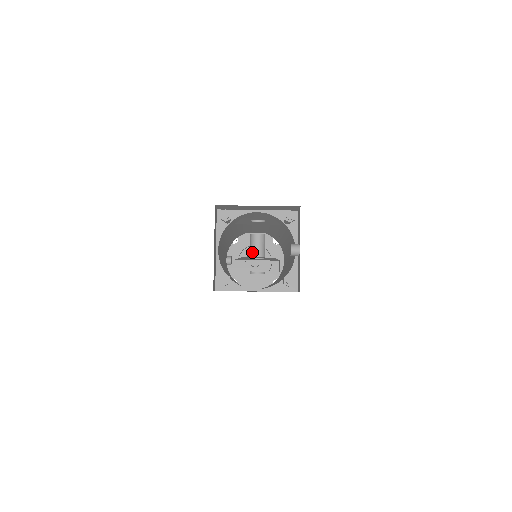
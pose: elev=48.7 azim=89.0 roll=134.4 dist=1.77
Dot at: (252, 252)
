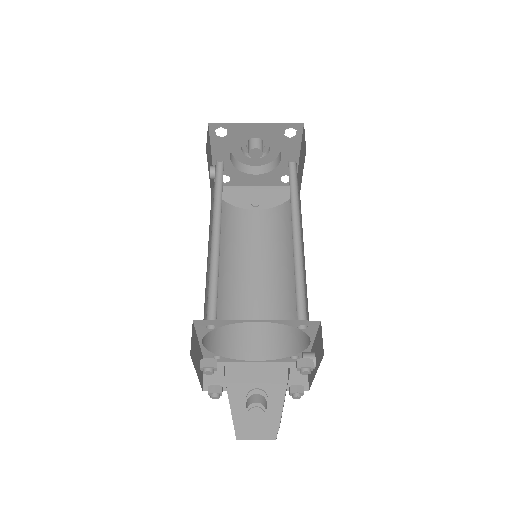
Dot at: (249, 403)
